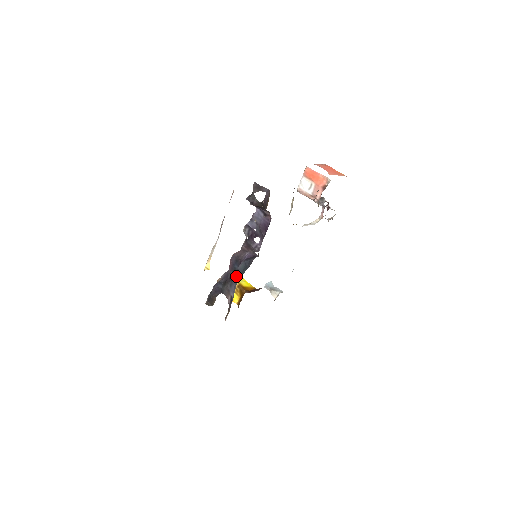
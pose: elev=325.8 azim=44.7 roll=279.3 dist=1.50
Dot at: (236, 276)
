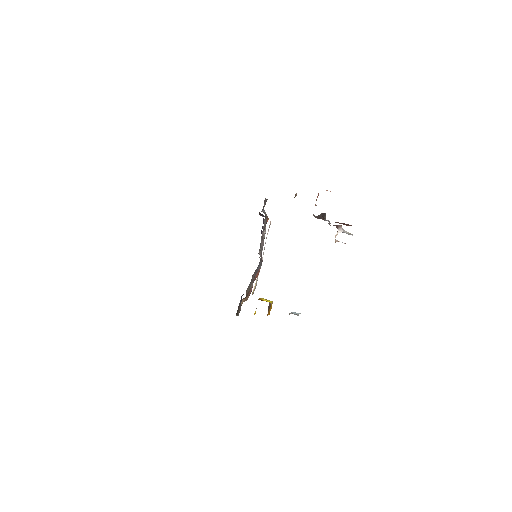
Dot at: occluded
